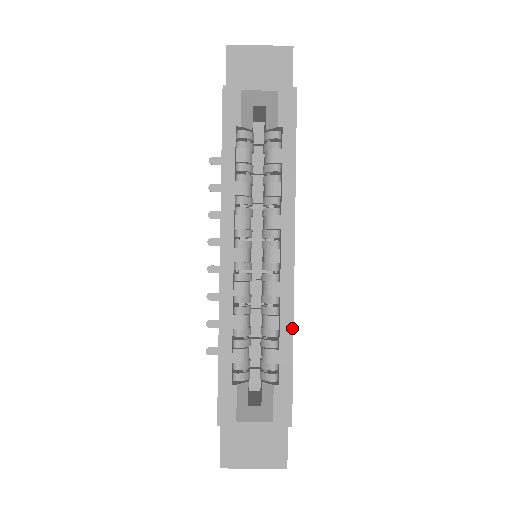
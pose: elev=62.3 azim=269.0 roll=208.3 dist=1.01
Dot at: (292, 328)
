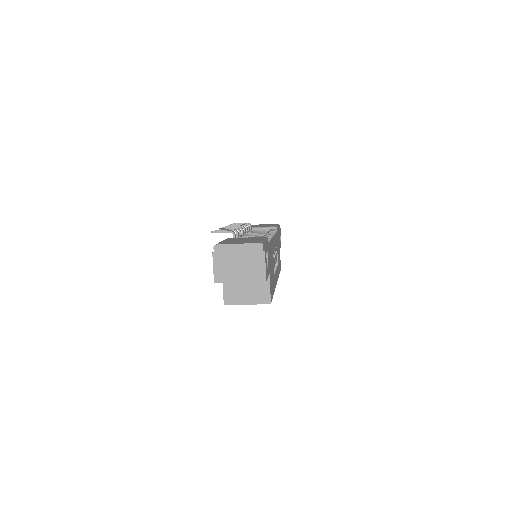
Dot at: (278, 277)
